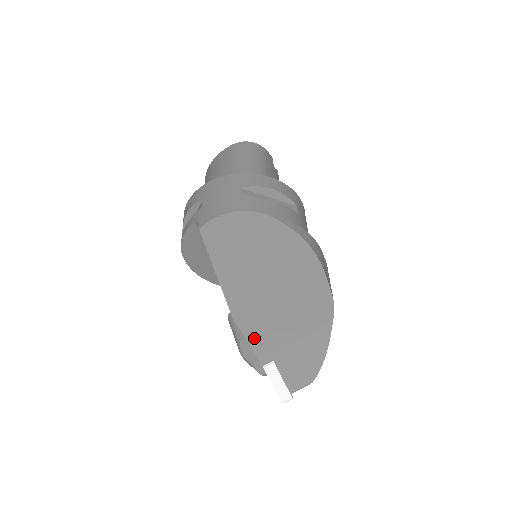
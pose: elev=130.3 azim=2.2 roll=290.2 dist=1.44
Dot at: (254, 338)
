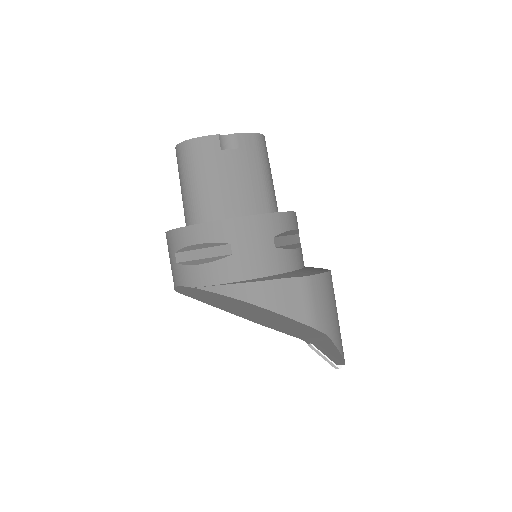
Dot at: (284, 332)
